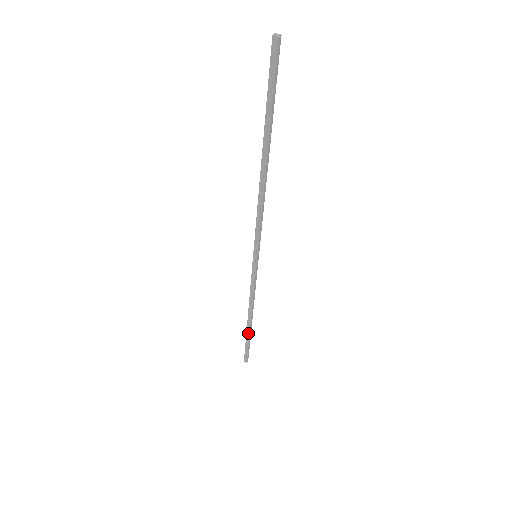
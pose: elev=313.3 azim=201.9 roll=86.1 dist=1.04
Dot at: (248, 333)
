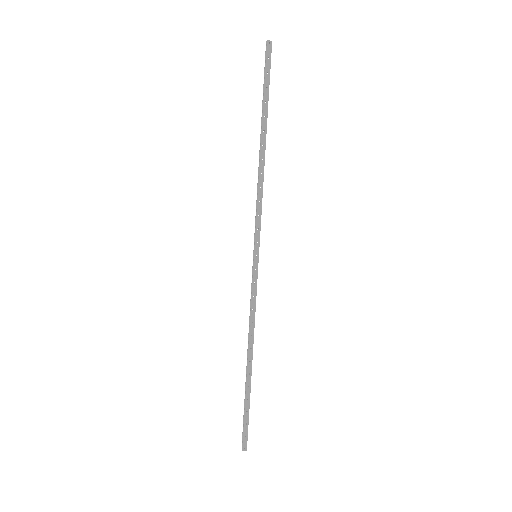
Dot at: (246, 386)
